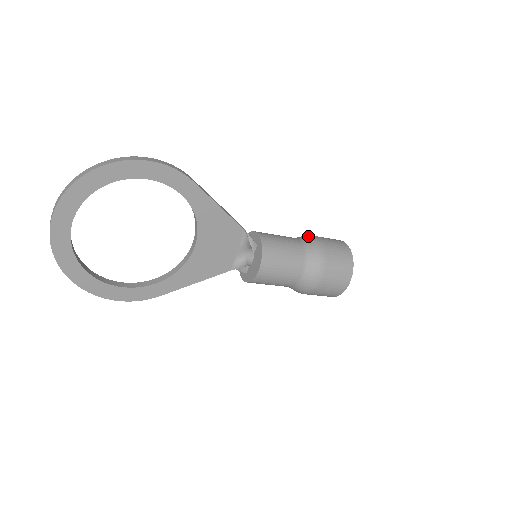
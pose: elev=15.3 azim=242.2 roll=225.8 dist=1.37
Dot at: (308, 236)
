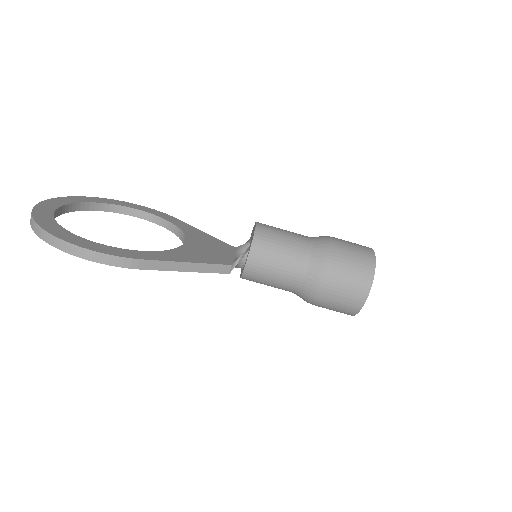
Dot at: occluded
